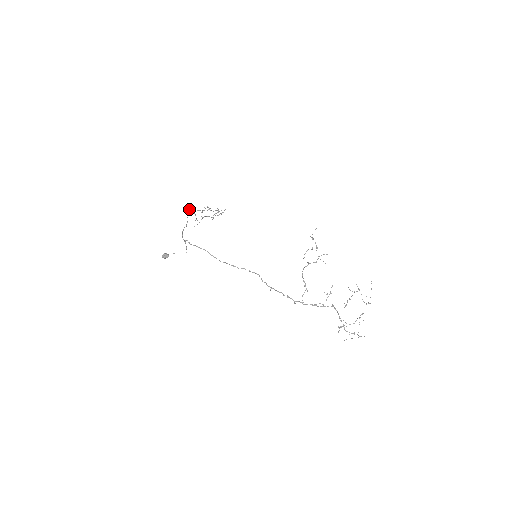
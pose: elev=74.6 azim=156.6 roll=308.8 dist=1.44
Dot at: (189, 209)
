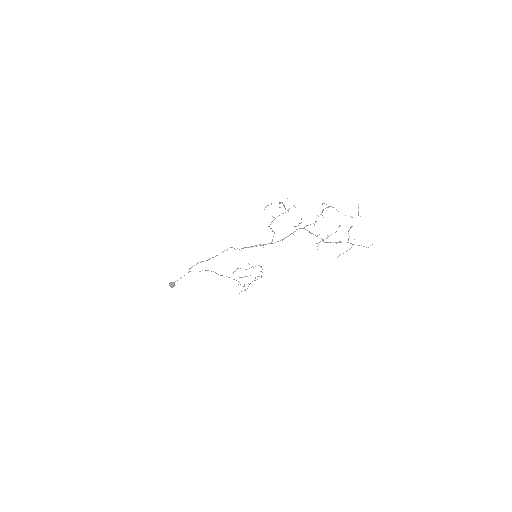
Dot at: (238, 284)
